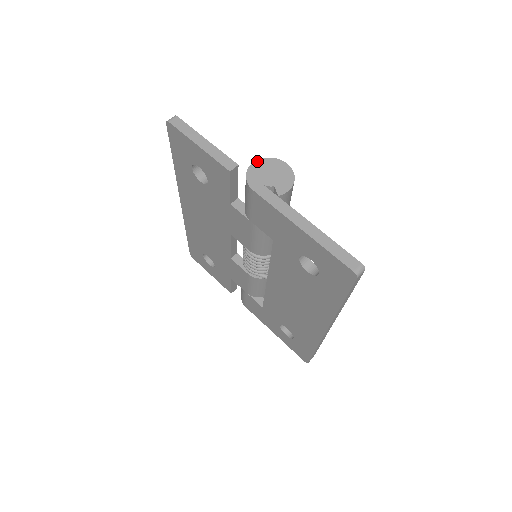
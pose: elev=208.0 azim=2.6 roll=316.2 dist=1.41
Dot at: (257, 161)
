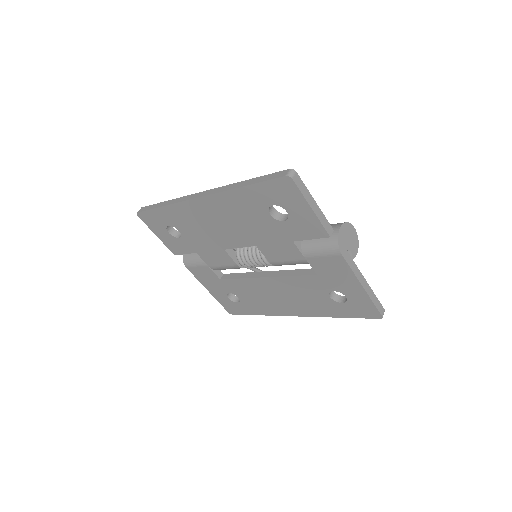
Dot at: (342, 226)
